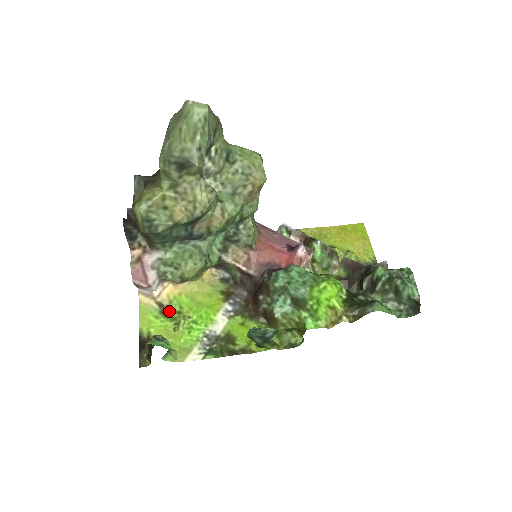
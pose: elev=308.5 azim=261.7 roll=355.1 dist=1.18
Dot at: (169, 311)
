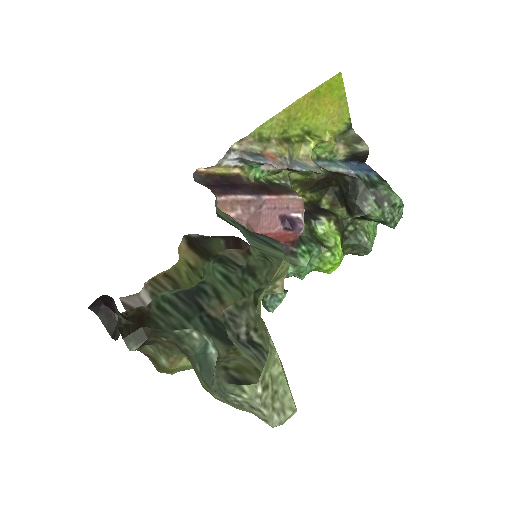
Dot at: occluded
